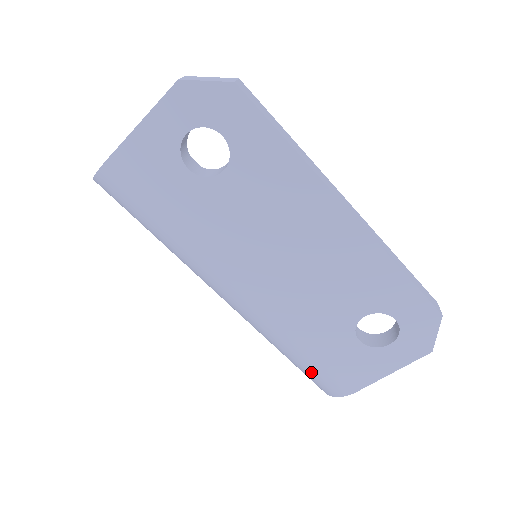
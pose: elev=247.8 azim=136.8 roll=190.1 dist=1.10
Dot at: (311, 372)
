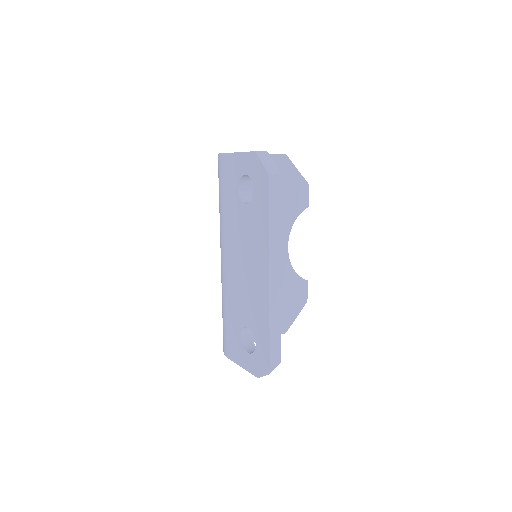
Dot at: occluded
